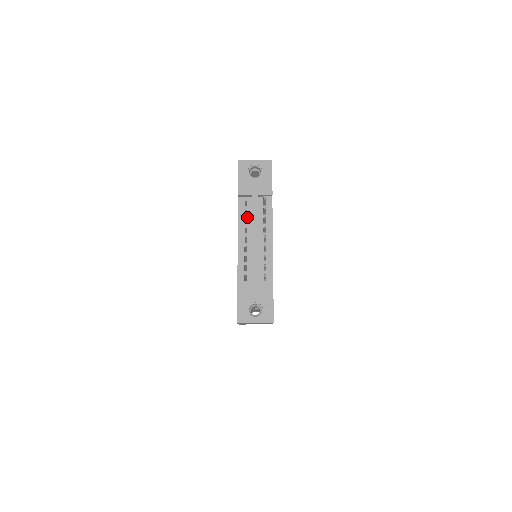
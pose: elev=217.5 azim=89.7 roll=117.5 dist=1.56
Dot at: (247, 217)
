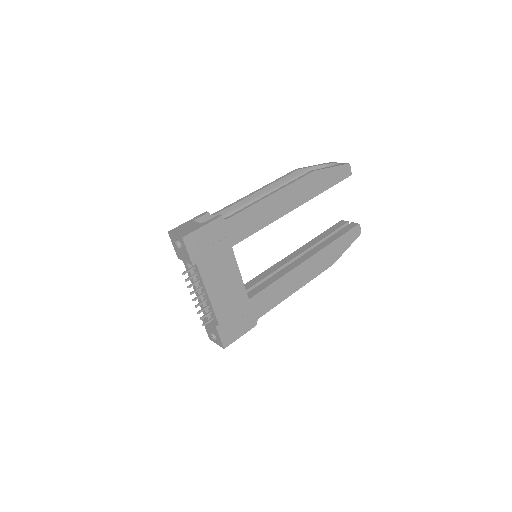
Dot at: occluded
